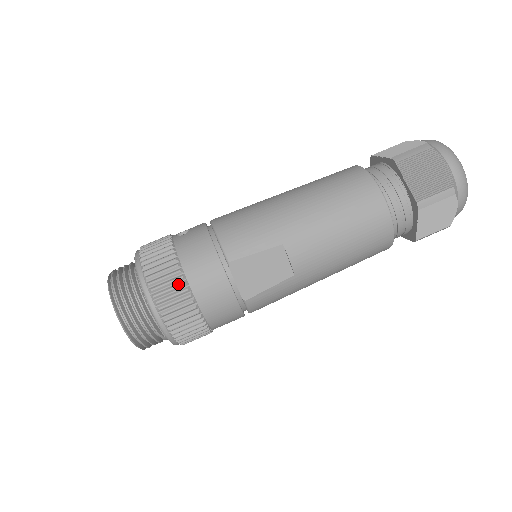
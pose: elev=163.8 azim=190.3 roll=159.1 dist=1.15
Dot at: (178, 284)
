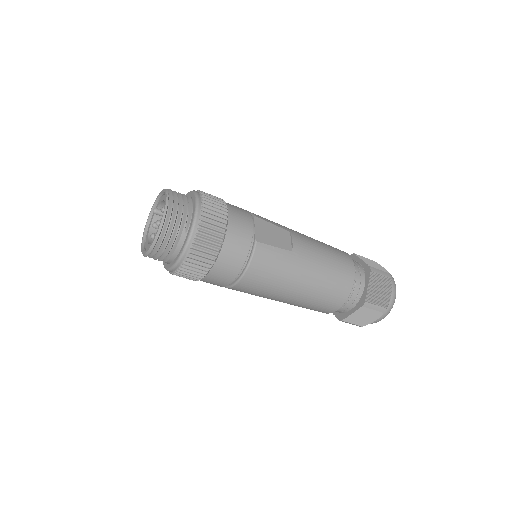
Dot at: (221, 201)
